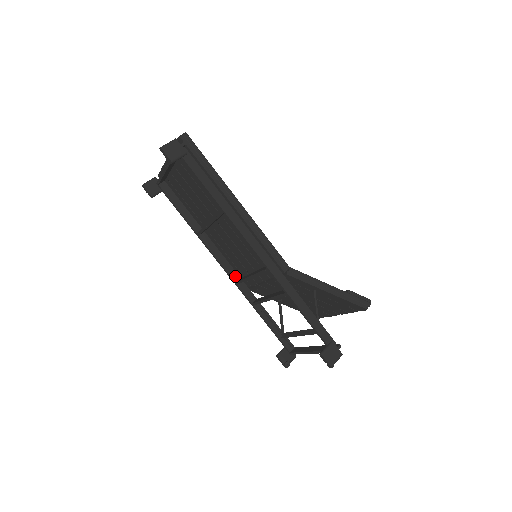
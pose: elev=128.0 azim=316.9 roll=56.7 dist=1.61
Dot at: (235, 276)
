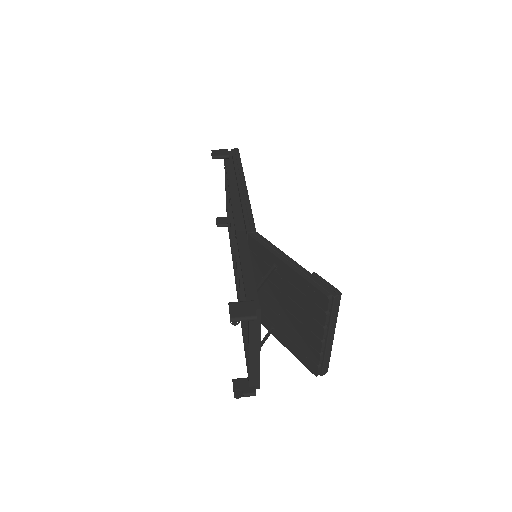
Dot at: occluded
